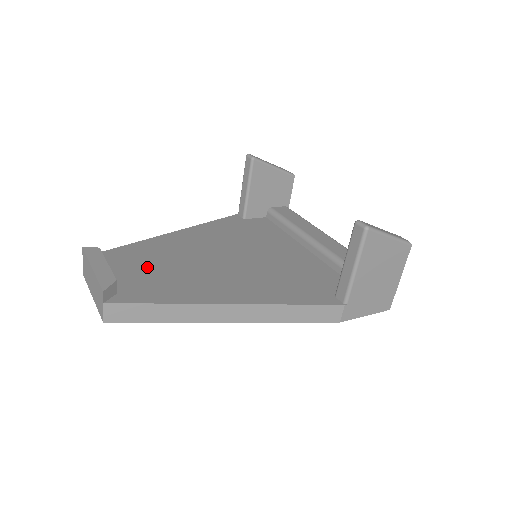
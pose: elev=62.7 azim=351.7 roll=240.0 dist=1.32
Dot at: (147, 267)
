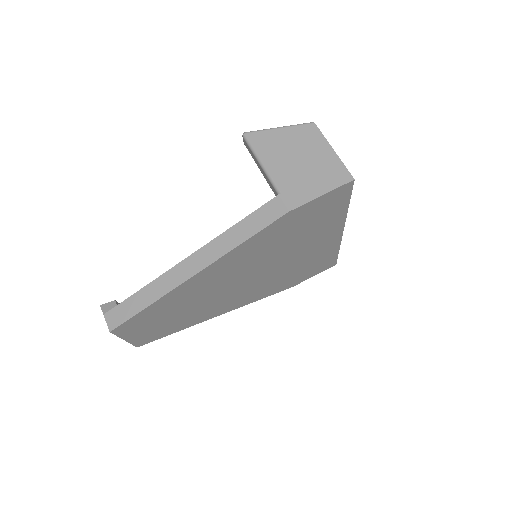
Dot at: occluded
